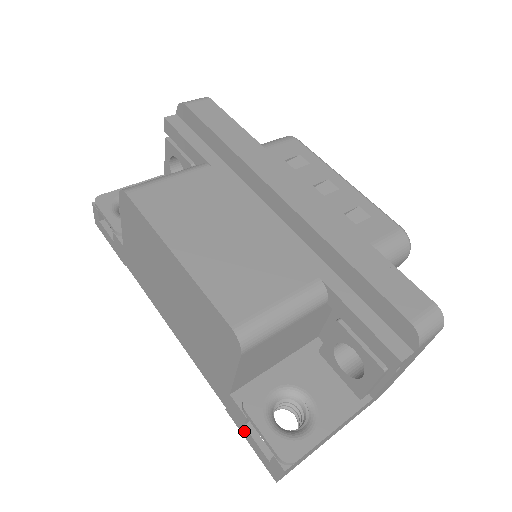
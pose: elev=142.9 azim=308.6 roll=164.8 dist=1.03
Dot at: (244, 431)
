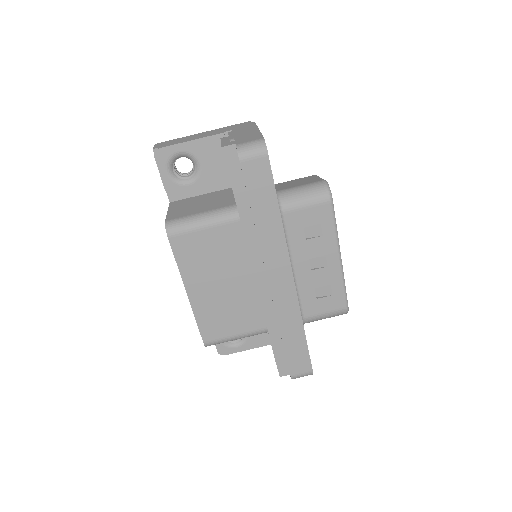
Dot at: occluded
